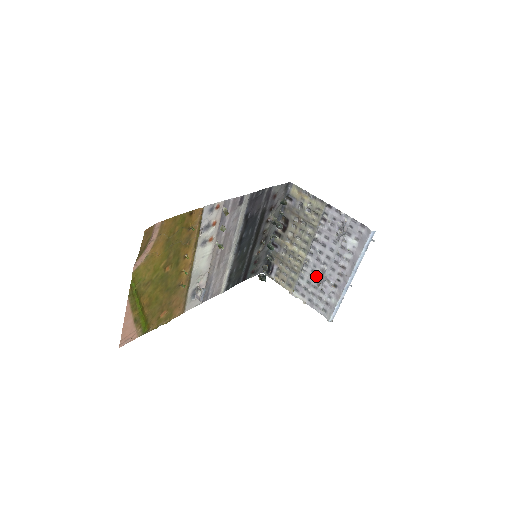
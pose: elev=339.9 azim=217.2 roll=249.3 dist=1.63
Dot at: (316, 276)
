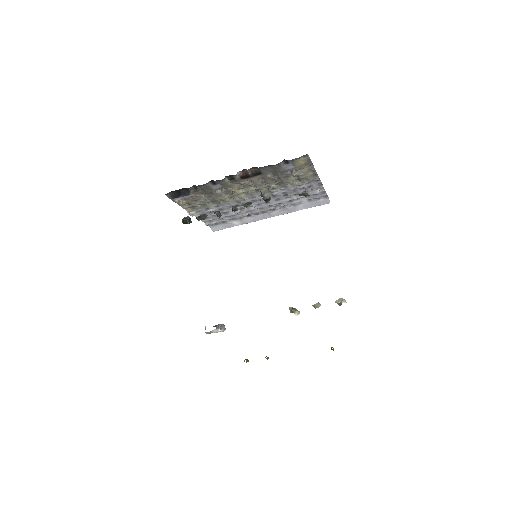
Dot at: occluded
